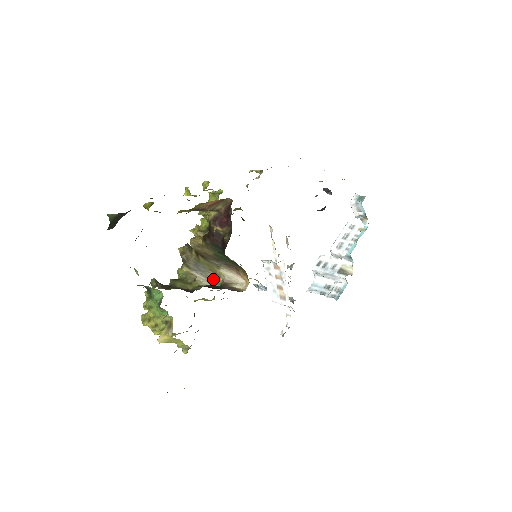
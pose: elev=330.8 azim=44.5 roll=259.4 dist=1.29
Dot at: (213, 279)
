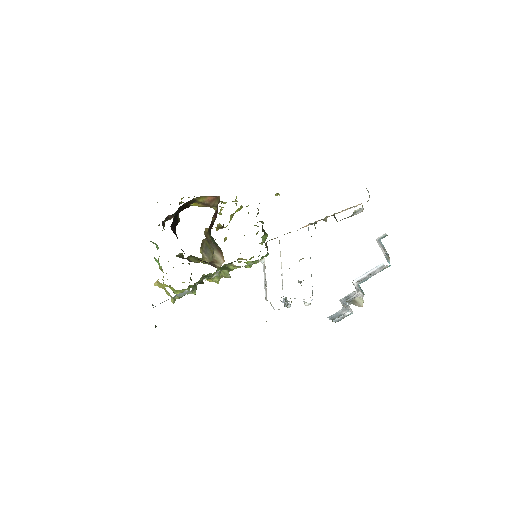
Dot at: (211, 260)
